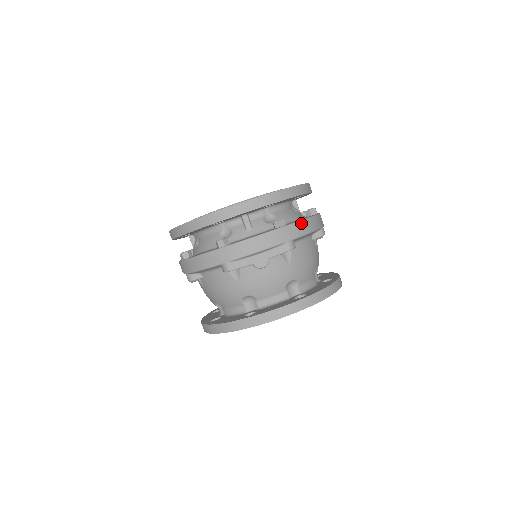
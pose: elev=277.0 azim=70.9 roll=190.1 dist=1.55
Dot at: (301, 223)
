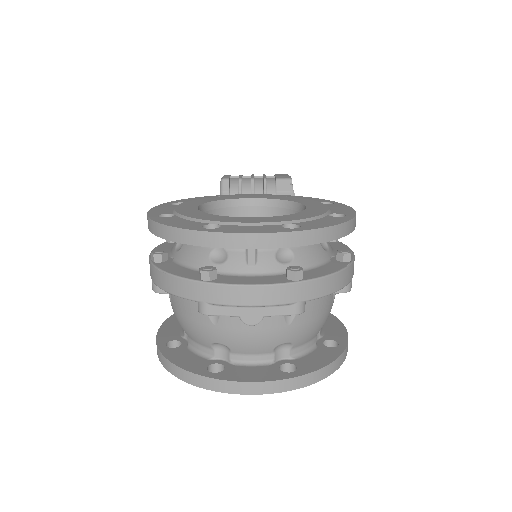
Dot at: (325, 280)
